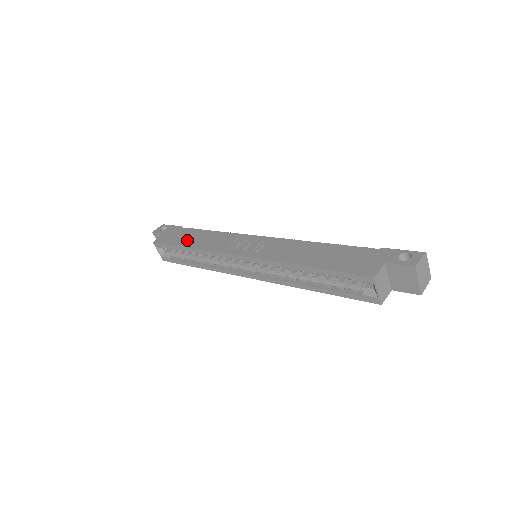
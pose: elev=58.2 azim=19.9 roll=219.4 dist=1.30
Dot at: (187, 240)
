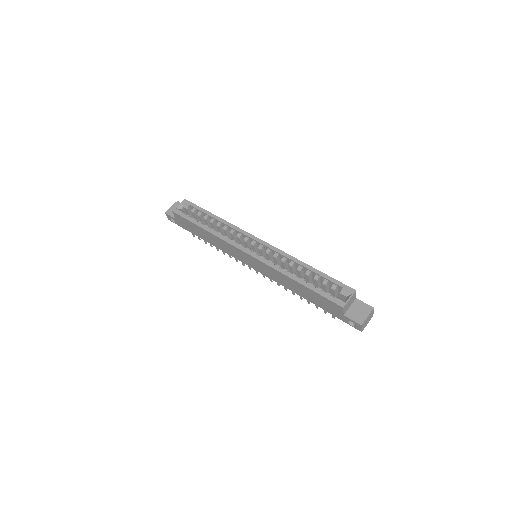
Dot at: occluded
